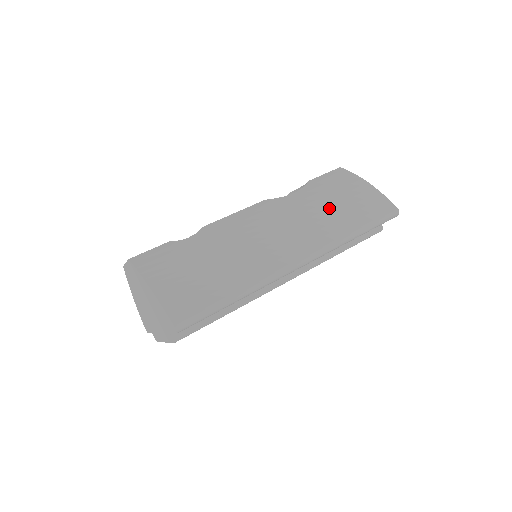
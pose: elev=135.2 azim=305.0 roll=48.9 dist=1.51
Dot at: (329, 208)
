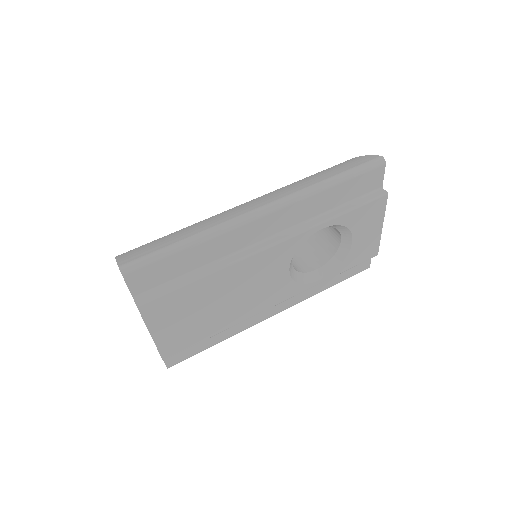
Dot at: (306, 178)
